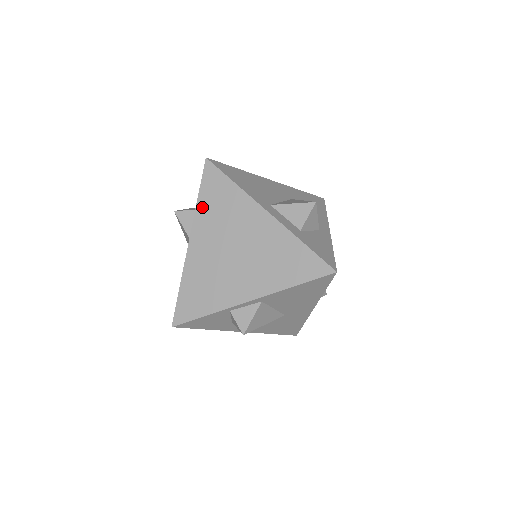
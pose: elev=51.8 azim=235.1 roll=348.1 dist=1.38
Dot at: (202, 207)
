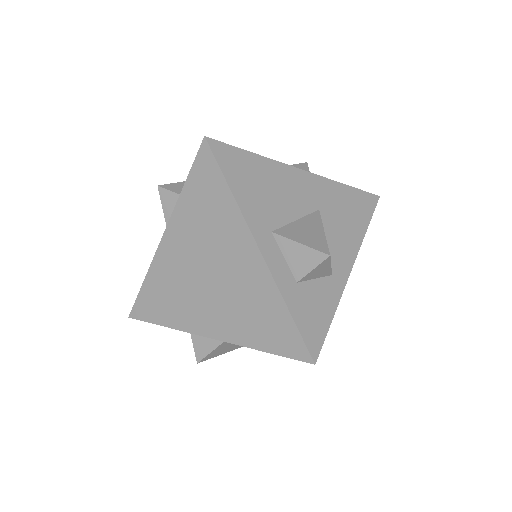
Dot at: (185, 202)
